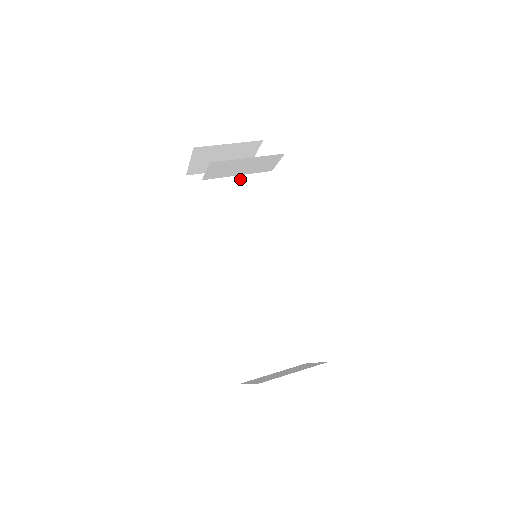
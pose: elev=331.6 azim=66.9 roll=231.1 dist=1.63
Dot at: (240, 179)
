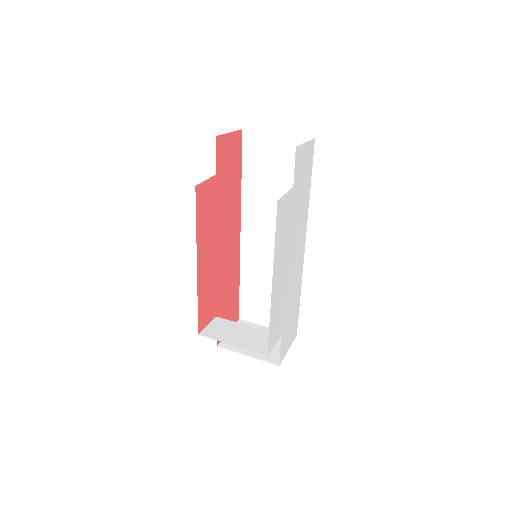
Dot at: occluded
